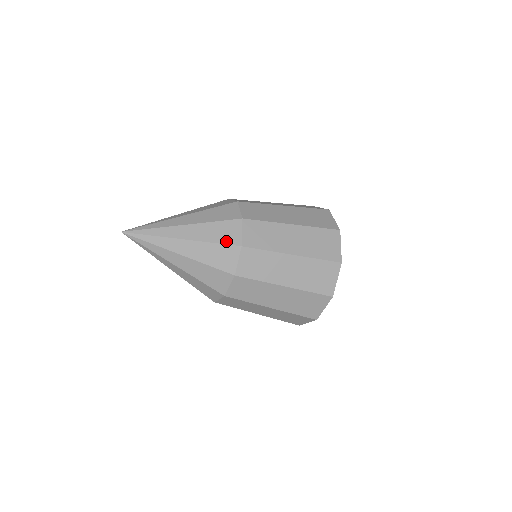
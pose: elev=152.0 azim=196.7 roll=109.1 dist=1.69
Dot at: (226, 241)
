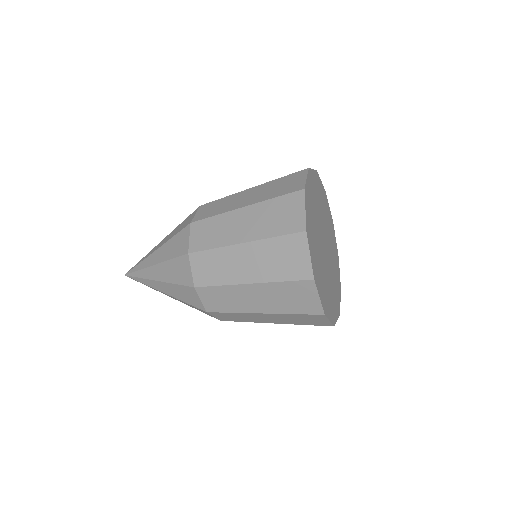
Dot at: (183, 282)
